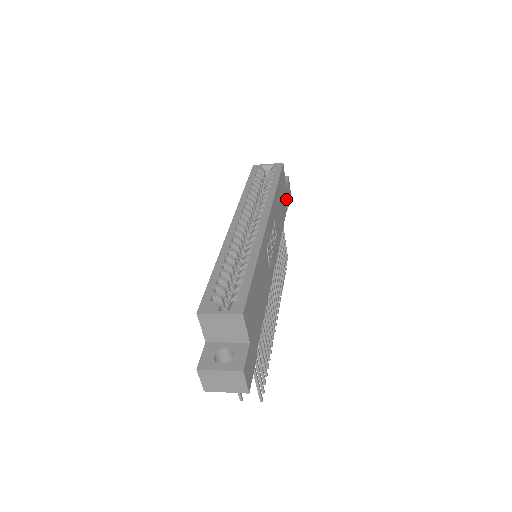
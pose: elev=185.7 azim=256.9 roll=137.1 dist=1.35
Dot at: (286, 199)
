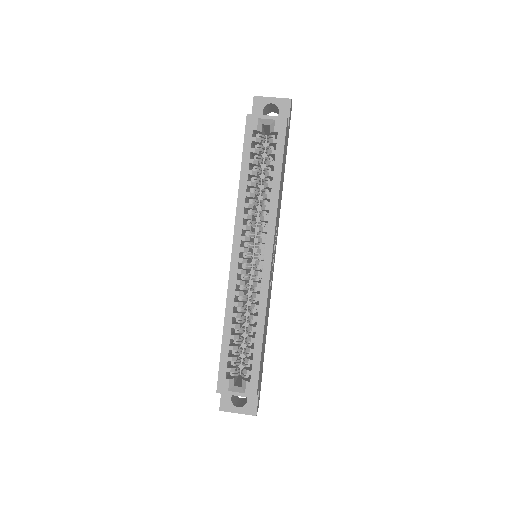
Dot at: (287, 141)
